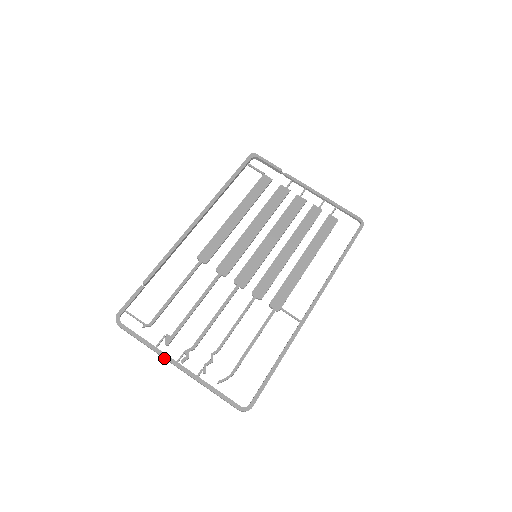
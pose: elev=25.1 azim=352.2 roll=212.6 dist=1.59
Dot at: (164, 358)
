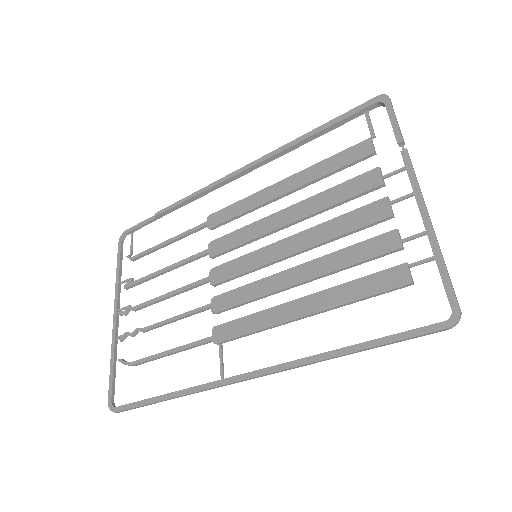
Dot at: (116, 298)
